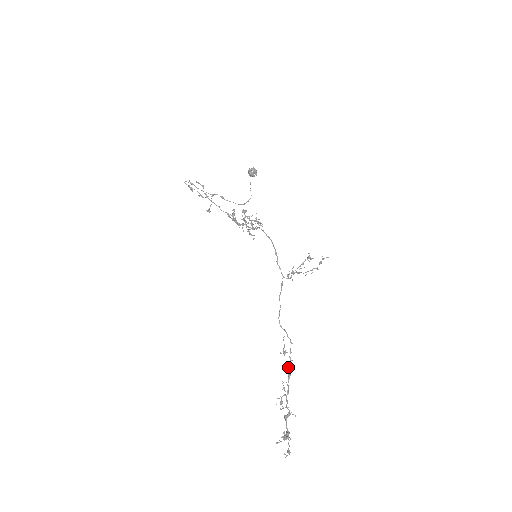
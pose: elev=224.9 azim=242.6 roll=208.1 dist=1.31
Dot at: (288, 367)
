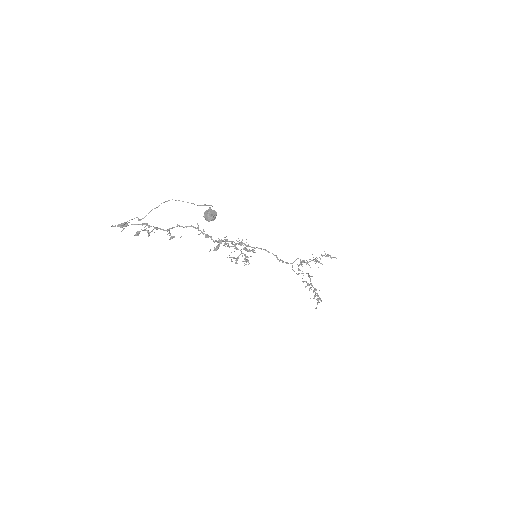
Dot at: occluded
